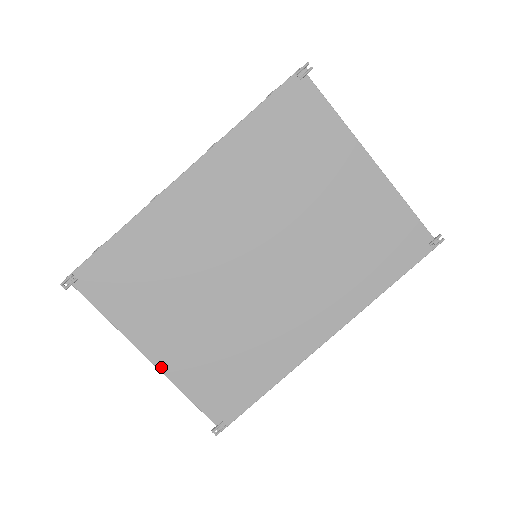
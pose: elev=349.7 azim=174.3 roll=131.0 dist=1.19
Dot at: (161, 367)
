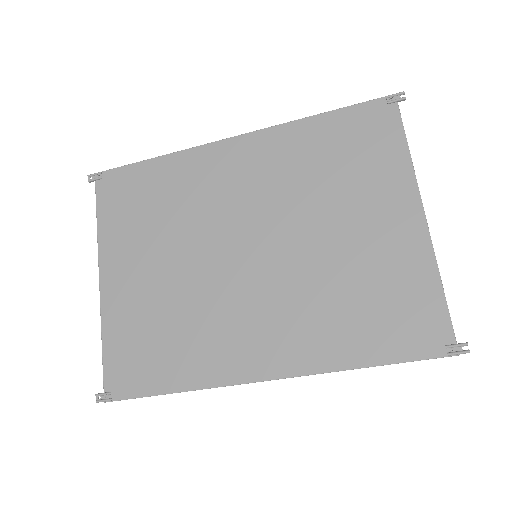
Dot at: (103, 296)
